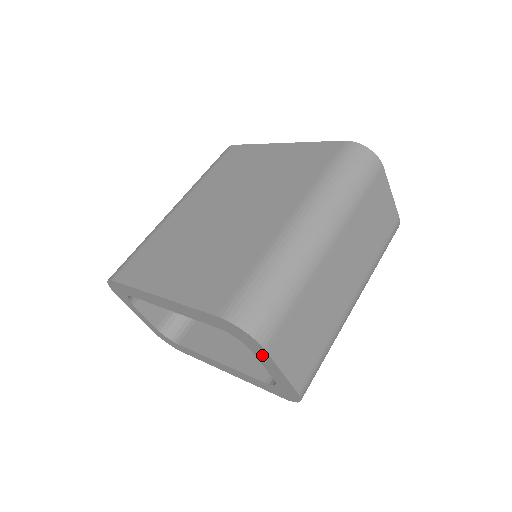
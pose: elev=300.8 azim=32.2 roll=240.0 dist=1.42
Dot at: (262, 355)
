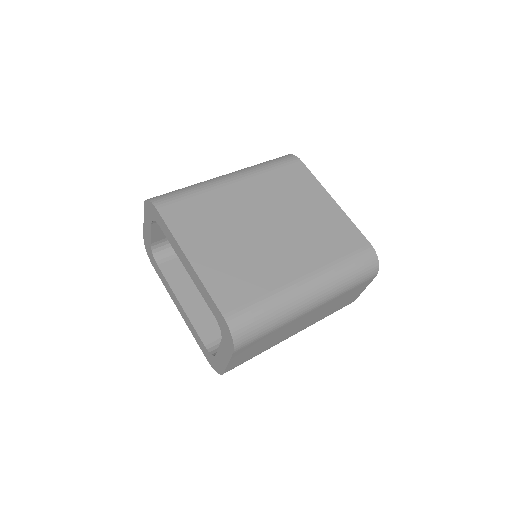
Dot at: (227, 349)
